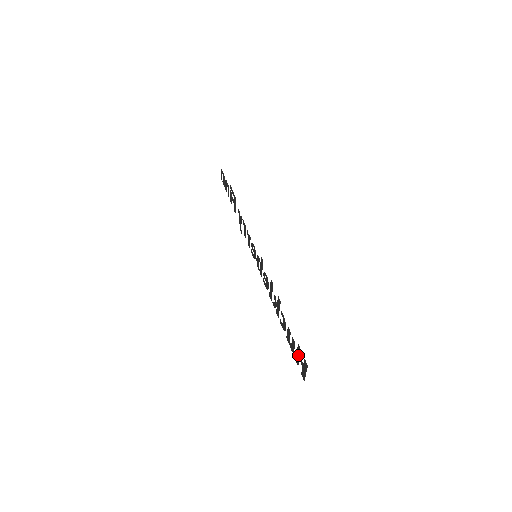
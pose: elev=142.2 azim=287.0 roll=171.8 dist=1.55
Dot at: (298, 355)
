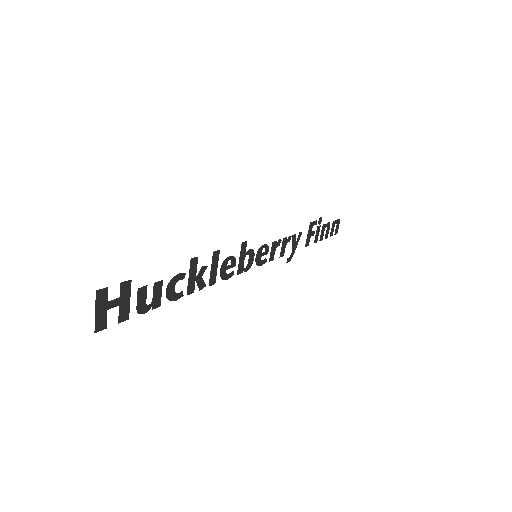
Dot at: (124, 299)
